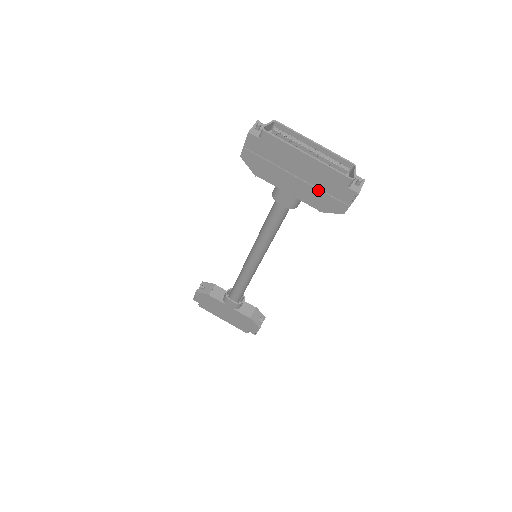
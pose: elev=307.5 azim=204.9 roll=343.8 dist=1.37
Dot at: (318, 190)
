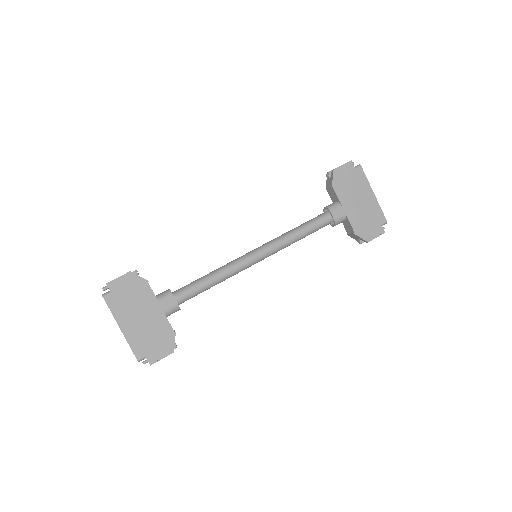
Dot at: (365, 218)
